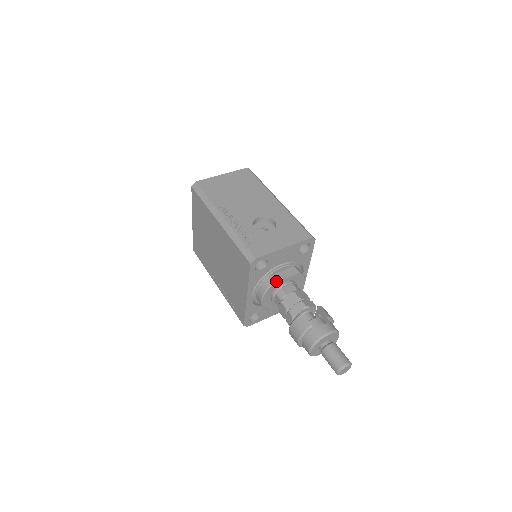
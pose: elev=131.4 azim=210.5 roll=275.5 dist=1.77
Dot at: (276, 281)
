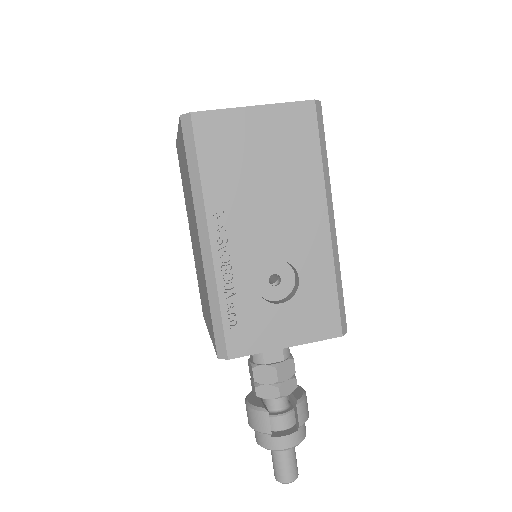
Dot at: occluded
